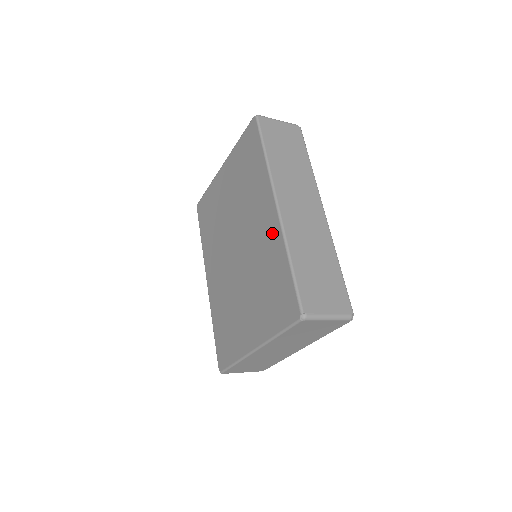
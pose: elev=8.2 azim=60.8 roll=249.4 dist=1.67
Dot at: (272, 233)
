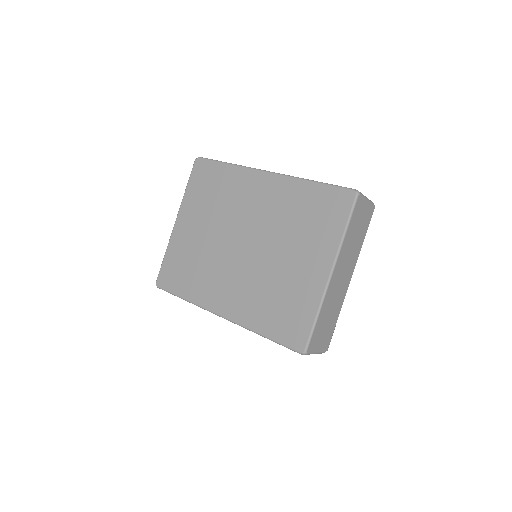
Dot at: (279, 188)
